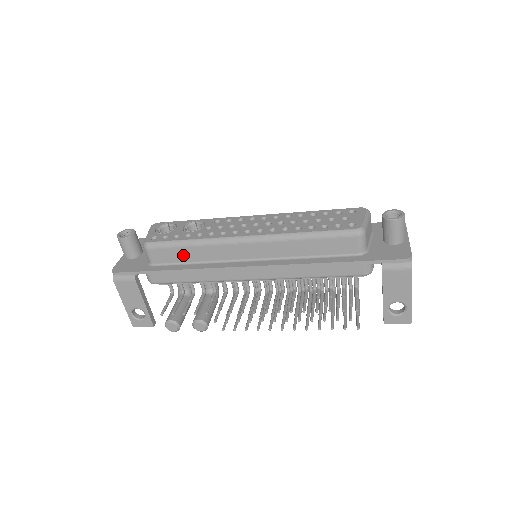
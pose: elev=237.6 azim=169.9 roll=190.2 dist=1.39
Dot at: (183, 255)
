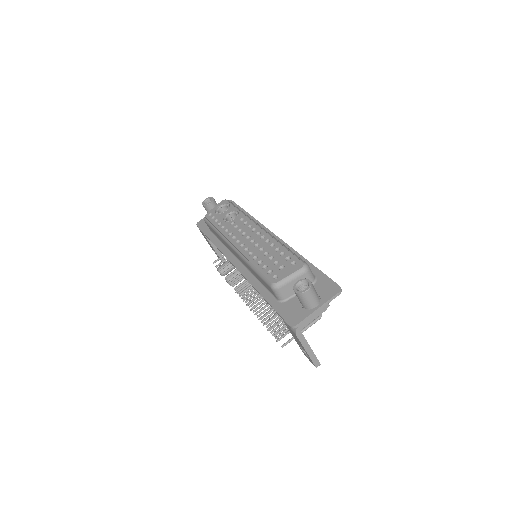
Dot at: occluded
